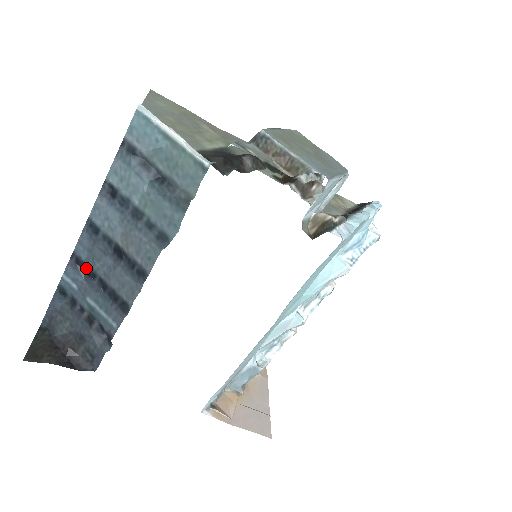
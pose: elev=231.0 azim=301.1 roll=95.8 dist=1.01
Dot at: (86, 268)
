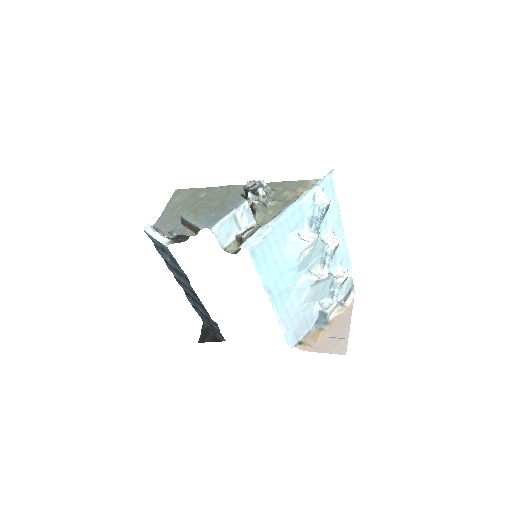
Dot at: occluded
